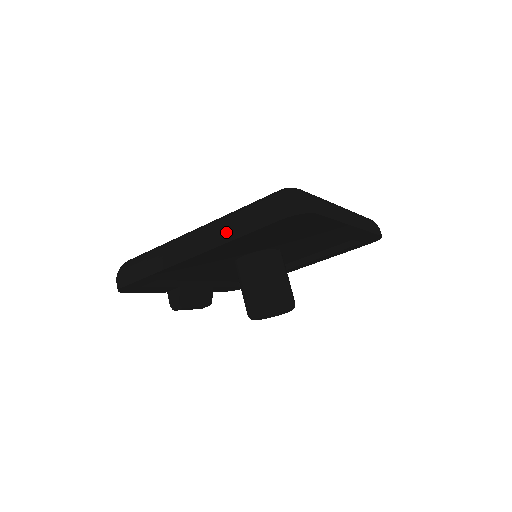
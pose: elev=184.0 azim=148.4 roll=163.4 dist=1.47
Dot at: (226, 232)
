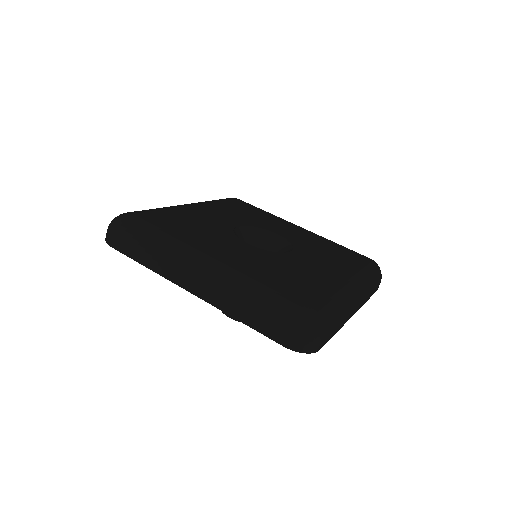
Dot at: (231, 305)
